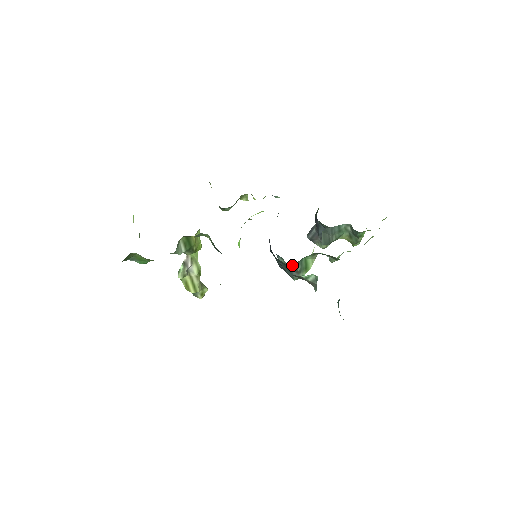
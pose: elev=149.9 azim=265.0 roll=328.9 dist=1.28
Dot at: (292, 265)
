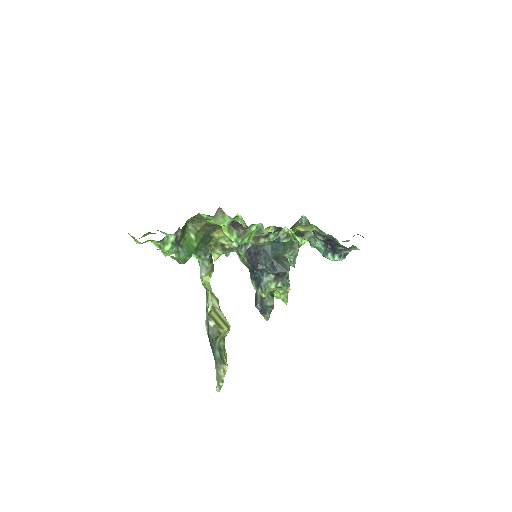
Dot at: (283, 245)
